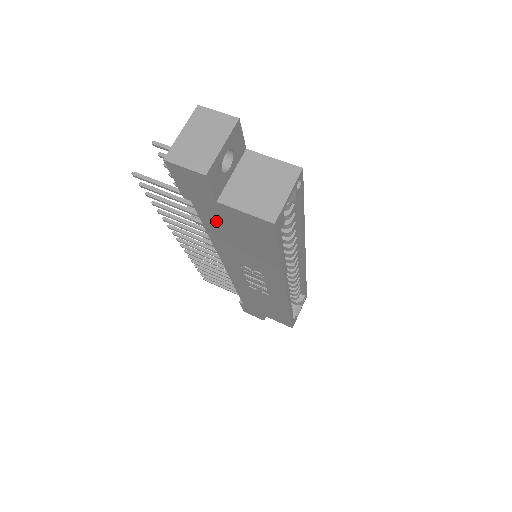
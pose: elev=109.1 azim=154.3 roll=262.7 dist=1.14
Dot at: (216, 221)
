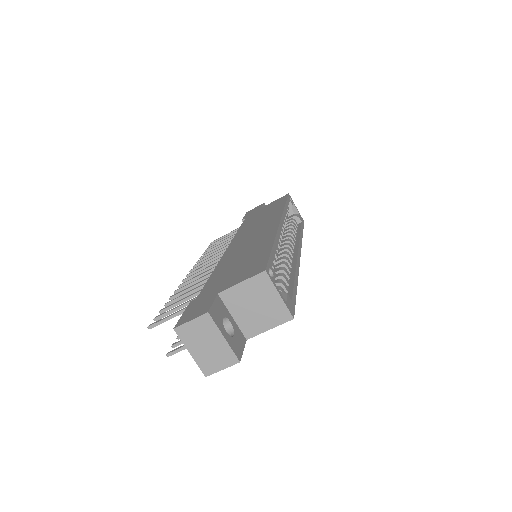
Dot at: occluded
